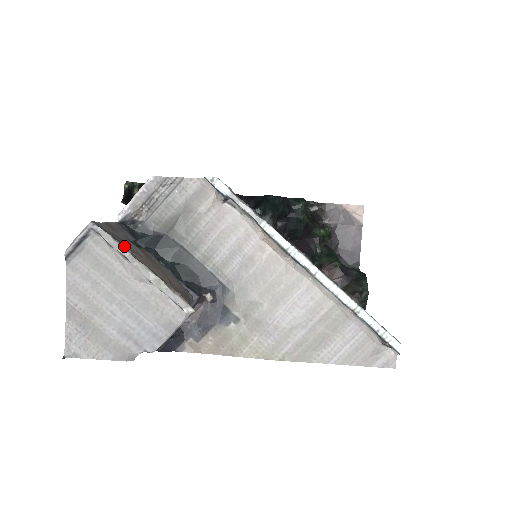
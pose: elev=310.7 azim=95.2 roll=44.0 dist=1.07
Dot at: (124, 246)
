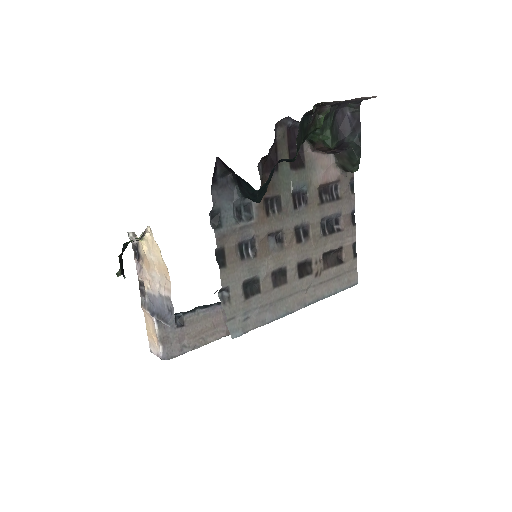
Dot at: occluded
